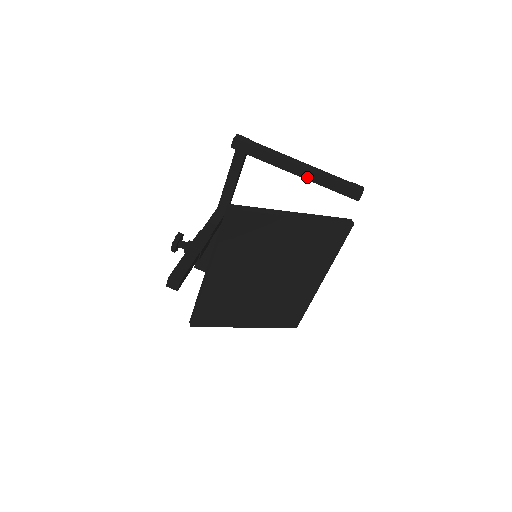
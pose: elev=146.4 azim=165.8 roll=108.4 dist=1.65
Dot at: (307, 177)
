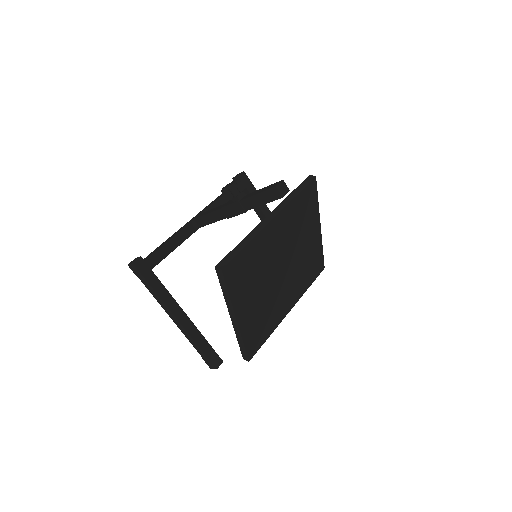
Dot at: occluded
